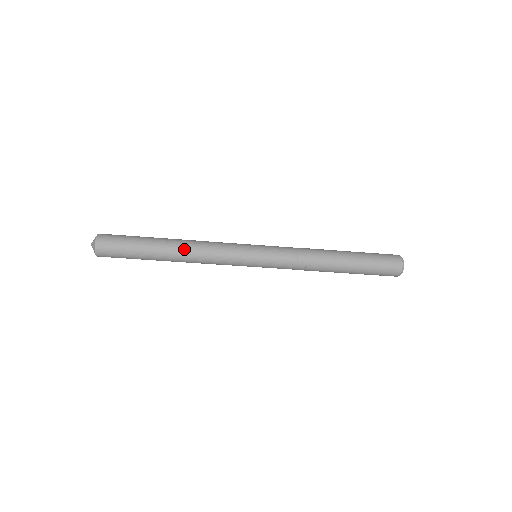
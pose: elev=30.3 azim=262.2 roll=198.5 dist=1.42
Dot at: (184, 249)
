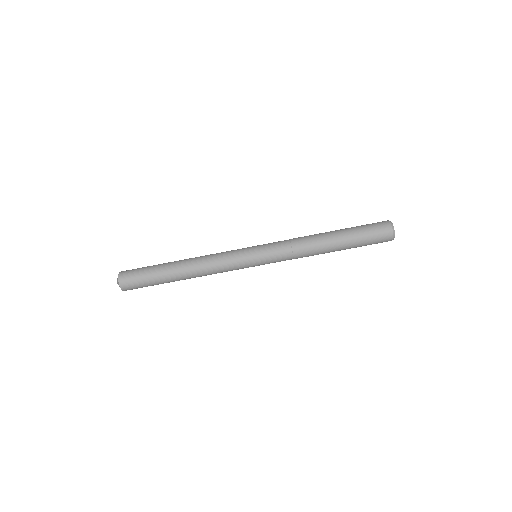
Dot at: (192, 258)
